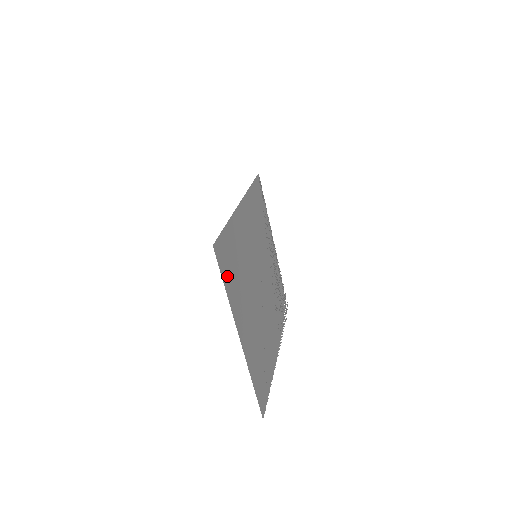
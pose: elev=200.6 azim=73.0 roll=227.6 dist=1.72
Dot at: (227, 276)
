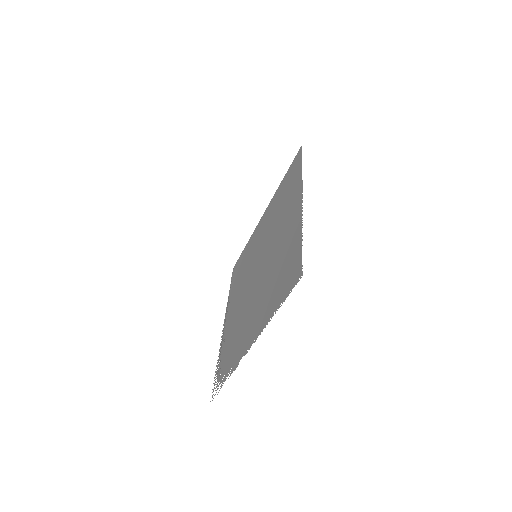
Dot at: (296, 173)
